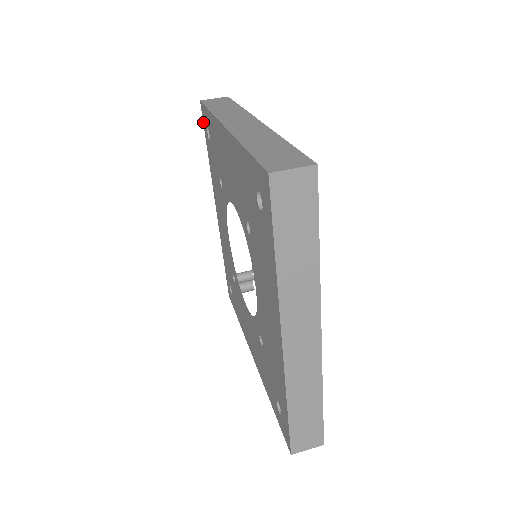
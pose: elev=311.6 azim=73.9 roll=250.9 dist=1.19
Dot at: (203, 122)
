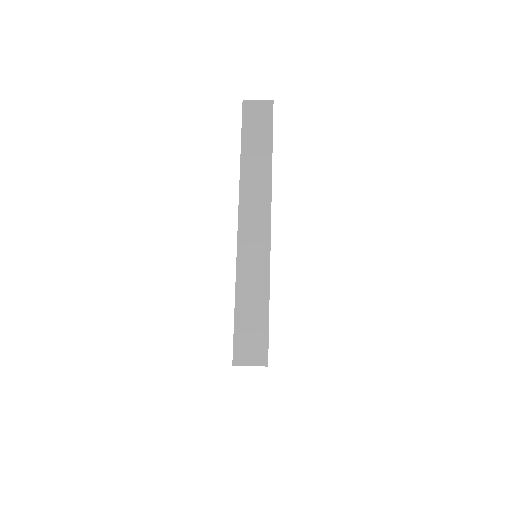
Dot at: occluded
